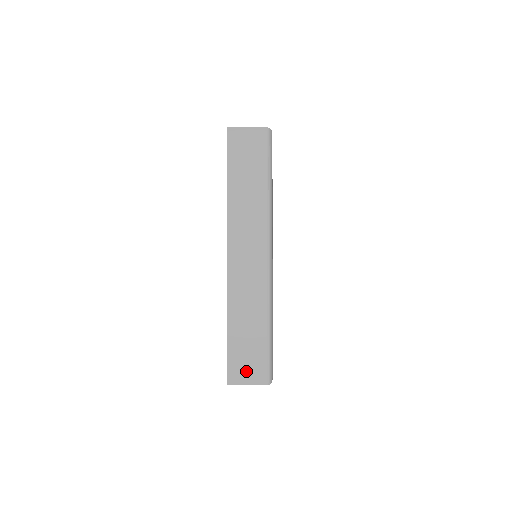
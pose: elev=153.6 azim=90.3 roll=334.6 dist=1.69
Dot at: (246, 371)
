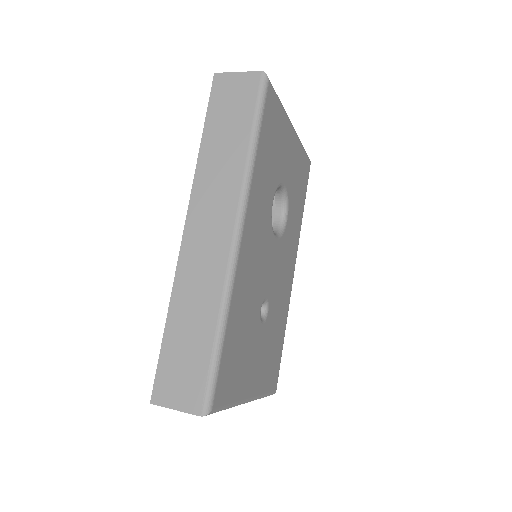
Dot at: (177, 388)
